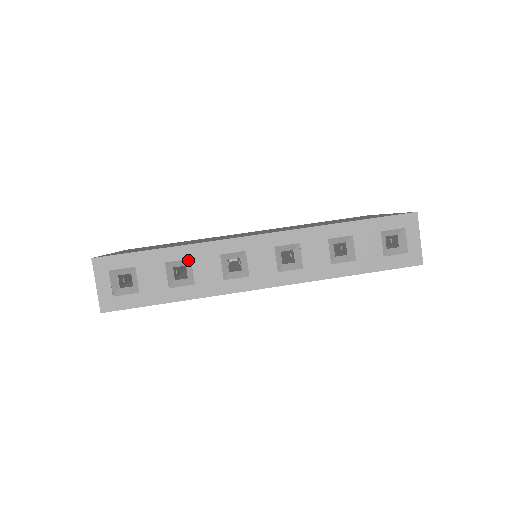
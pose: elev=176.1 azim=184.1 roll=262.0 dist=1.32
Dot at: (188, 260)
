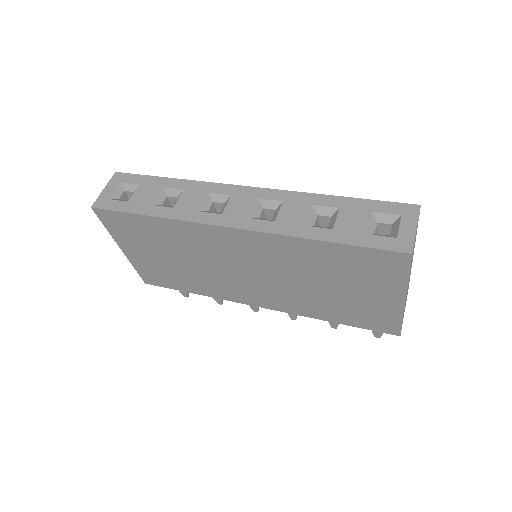
Dot at: (181, 191)
